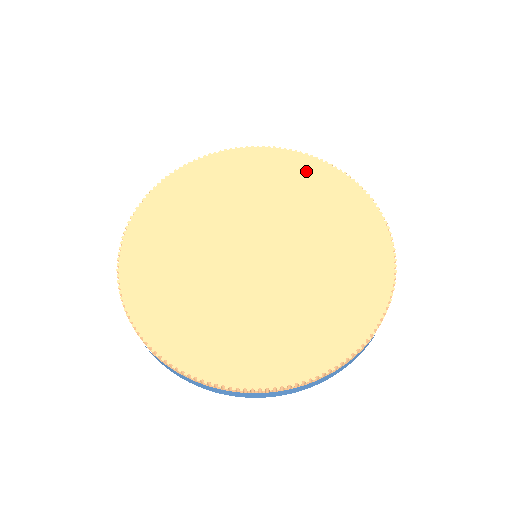
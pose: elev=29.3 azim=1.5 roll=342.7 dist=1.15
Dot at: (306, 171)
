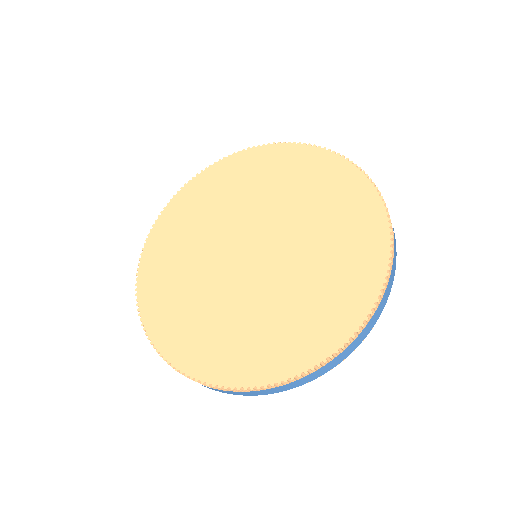
Dot at: (231, 170)
